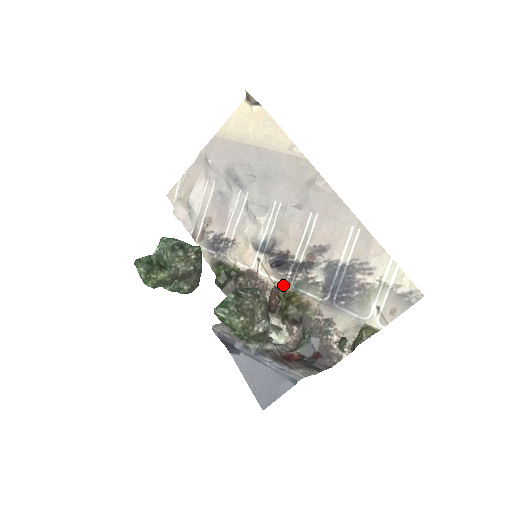
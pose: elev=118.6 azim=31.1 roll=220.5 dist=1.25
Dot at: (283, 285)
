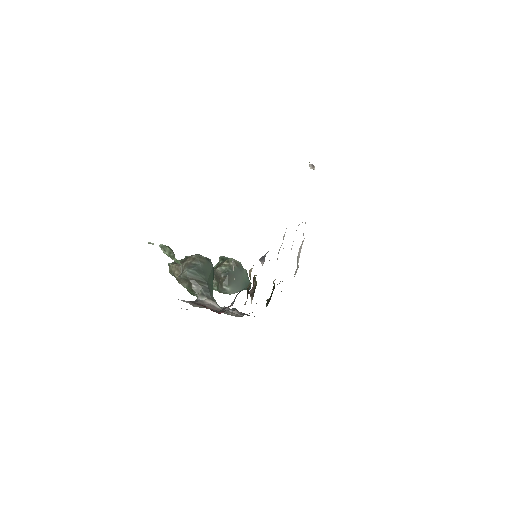
Dot at: occluded
